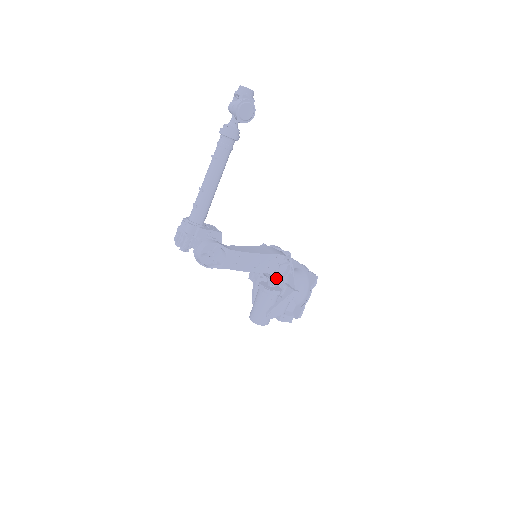
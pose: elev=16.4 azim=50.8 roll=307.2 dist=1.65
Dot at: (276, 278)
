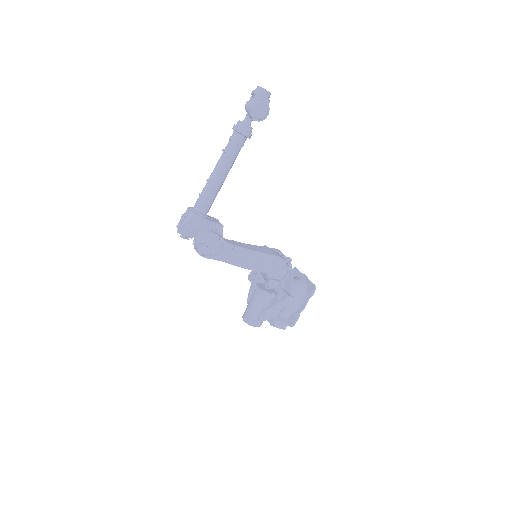
Dot at: (273, 281)
